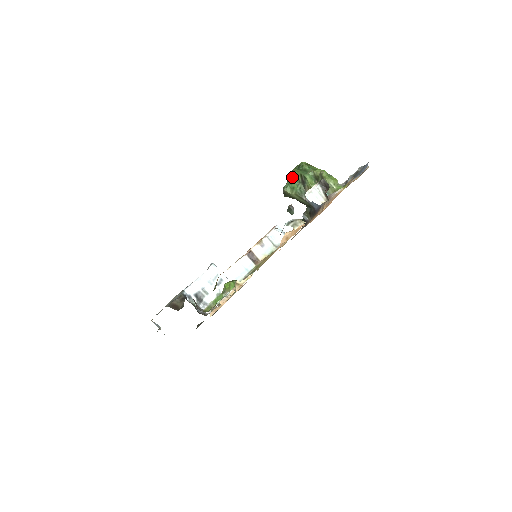
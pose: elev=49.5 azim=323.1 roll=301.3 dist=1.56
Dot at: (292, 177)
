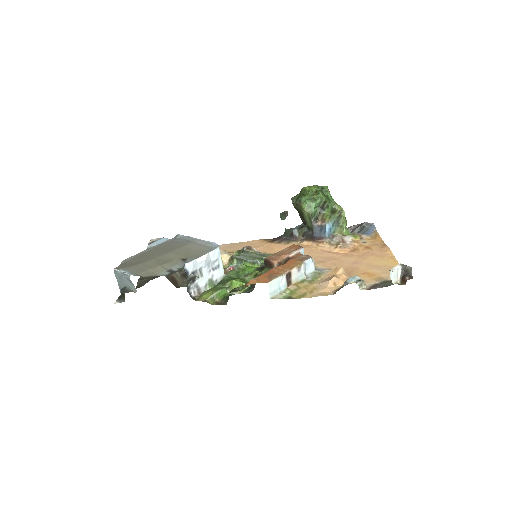
Dot at: (314, 195)
